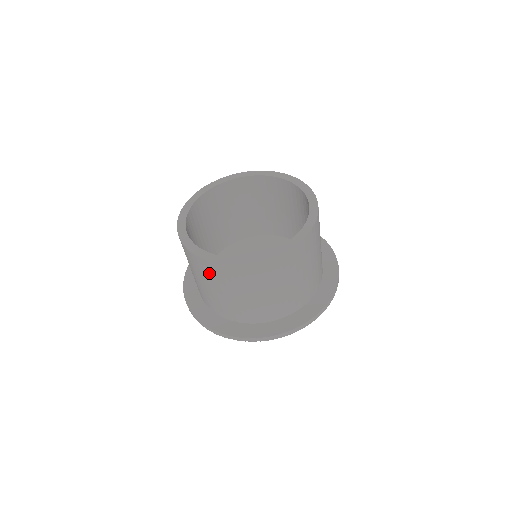
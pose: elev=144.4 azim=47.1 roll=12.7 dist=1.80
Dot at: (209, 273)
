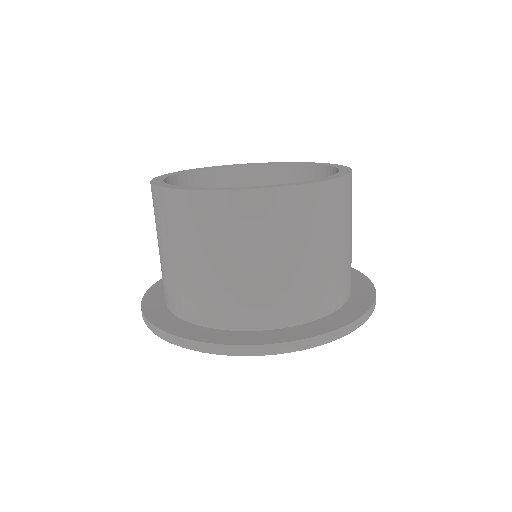
Dot at: (287, 219)
